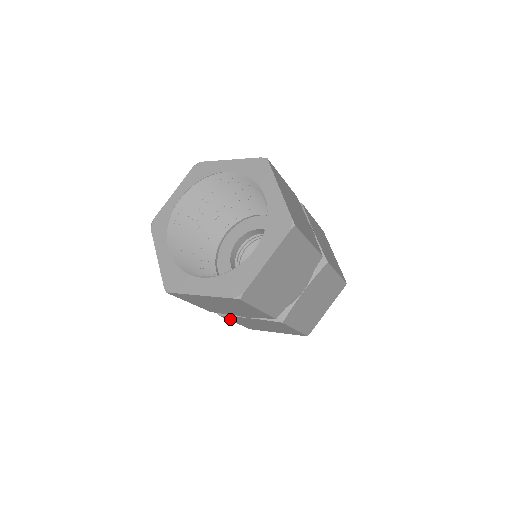
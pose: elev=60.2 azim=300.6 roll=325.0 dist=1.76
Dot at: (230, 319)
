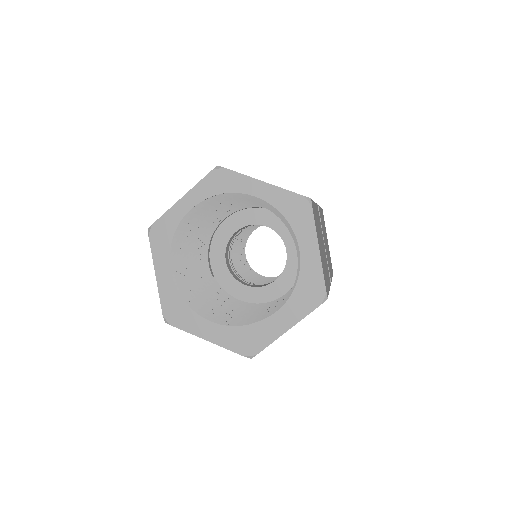
Dot at: occluded
